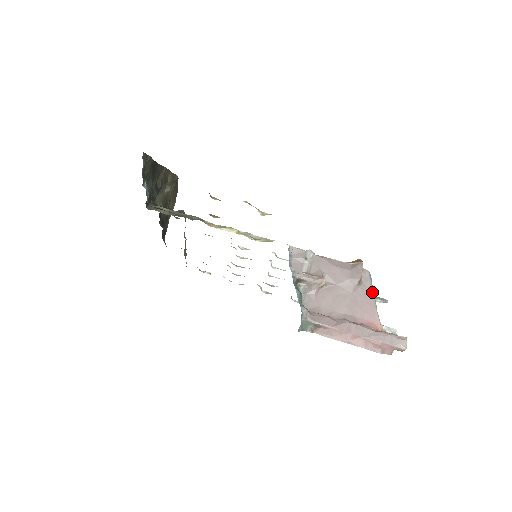
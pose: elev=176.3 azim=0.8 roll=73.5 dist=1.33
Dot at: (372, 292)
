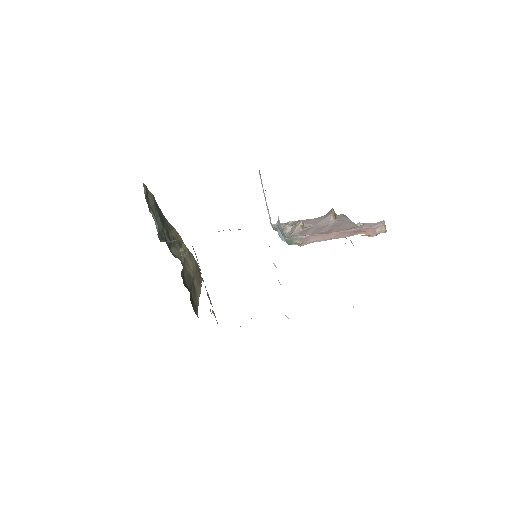
Dot at: (348, 219)
